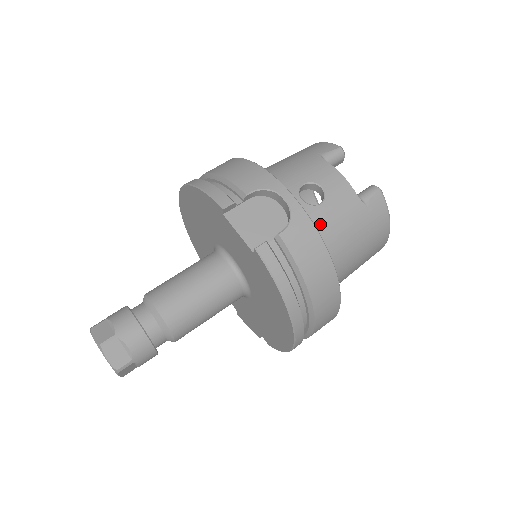
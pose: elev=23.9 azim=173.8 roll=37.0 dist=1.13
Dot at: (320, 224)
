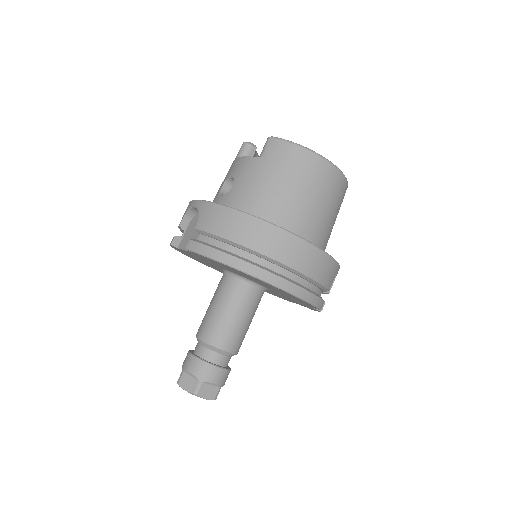
Dot at: (236, 198)
